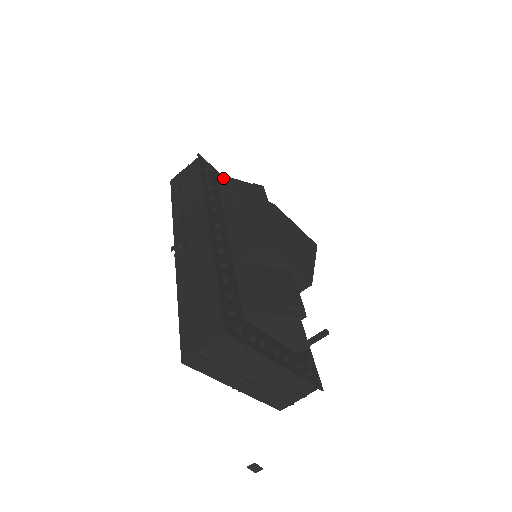
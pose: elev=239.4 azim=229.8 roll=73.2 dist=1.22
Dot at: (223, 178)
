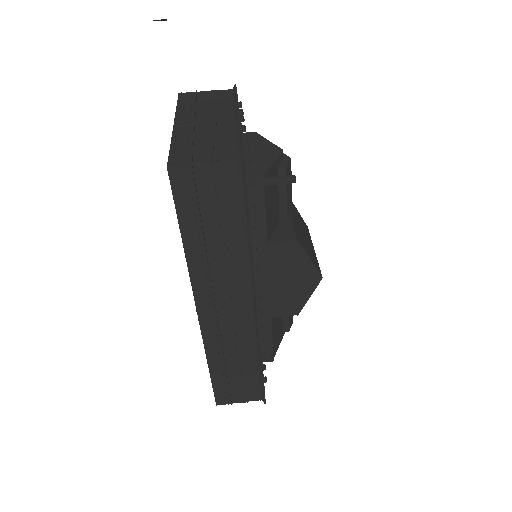
Dot at: occluded
